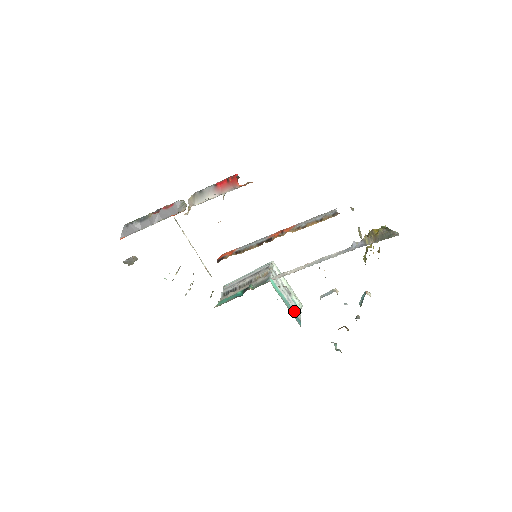
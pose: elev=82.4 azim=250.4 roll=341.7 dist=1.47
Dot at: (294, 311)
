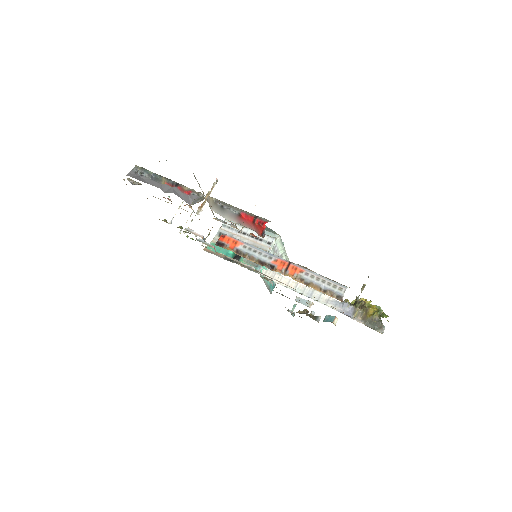
Dot at: occluded
